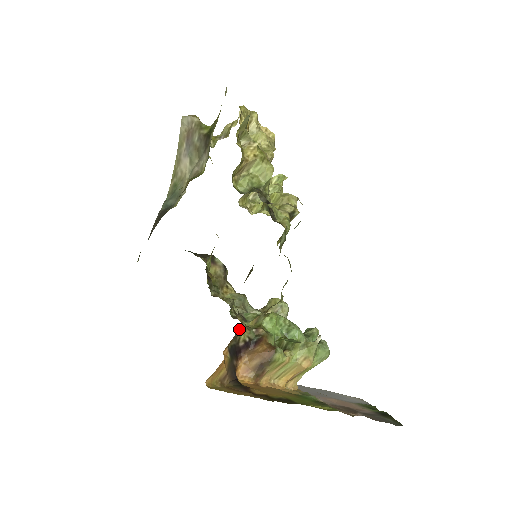
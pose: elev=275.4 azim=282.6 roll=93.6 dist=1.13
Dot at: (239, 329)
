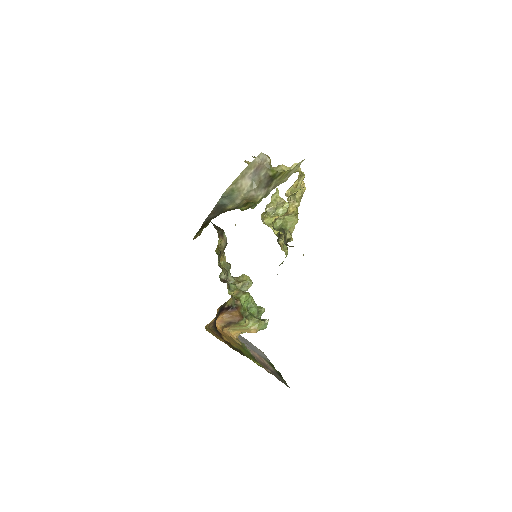
Dot at: (230, 299)
